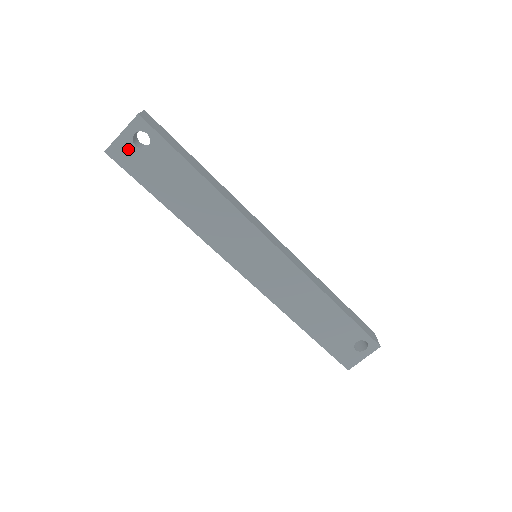
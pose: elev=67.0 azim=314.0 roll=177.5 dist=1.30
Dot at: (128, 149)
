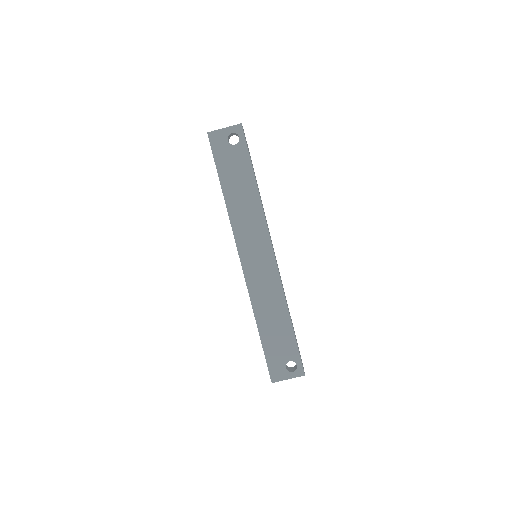
Dot at: (222, 139)
